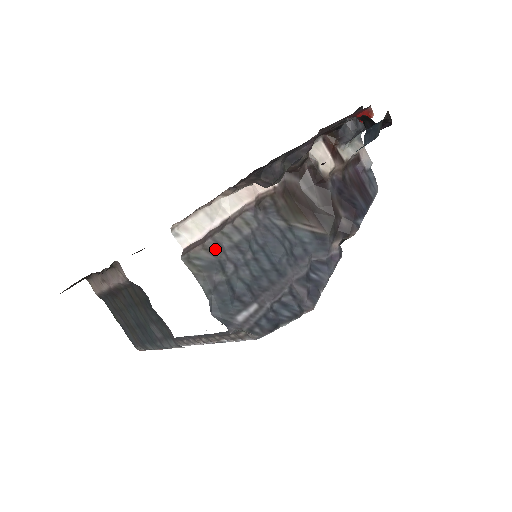
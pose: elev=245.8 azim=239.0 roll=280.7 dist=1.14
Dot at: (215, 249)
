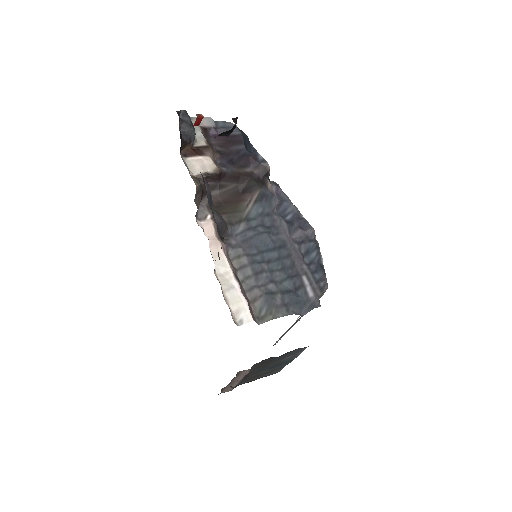
Dot at: (255, 293)
